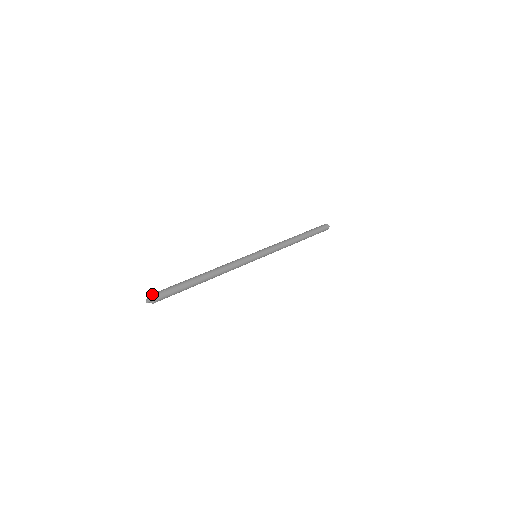
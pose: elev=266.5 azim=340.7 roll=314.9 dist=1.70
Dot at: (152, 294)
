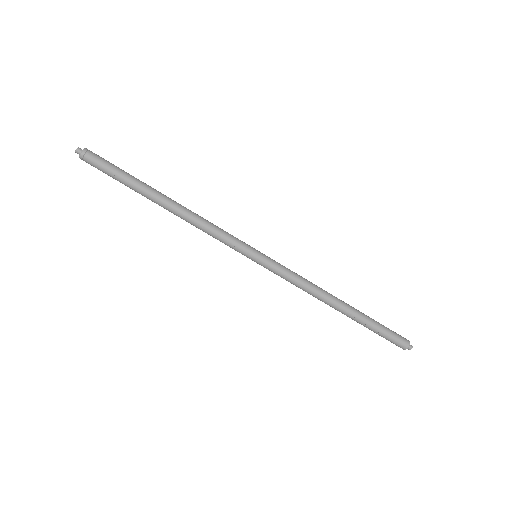
Dot at: (86, 150)
